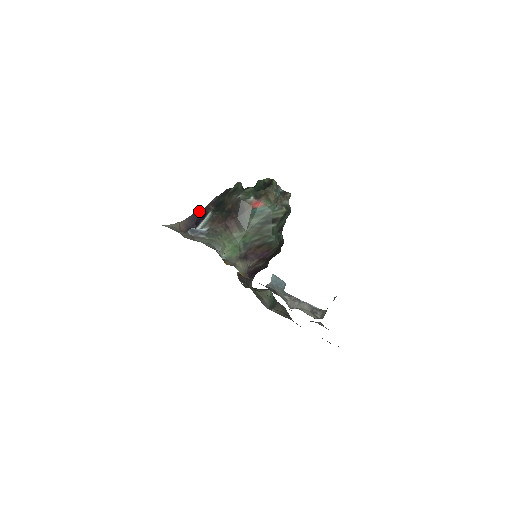
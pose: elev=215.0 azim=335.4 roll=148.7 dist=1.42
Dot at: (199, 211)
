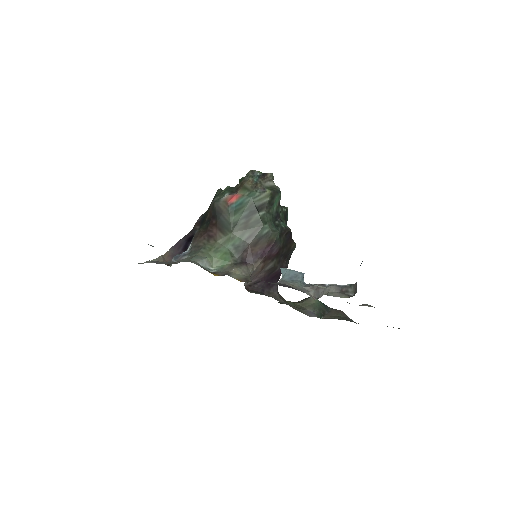
Dot at: (184, 236)
